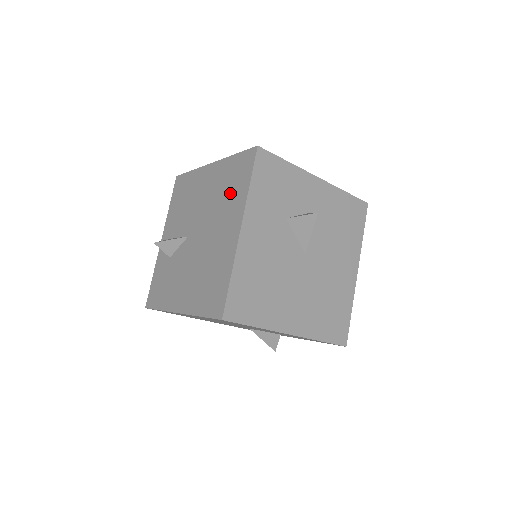
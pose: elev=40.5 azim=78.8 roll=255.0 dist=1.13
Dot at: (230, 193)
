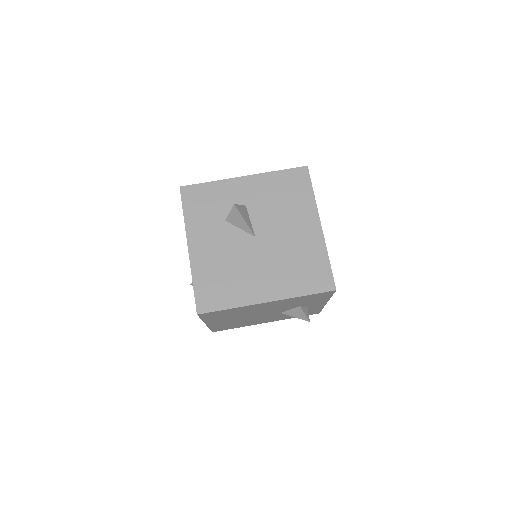
Dot at: occluded
